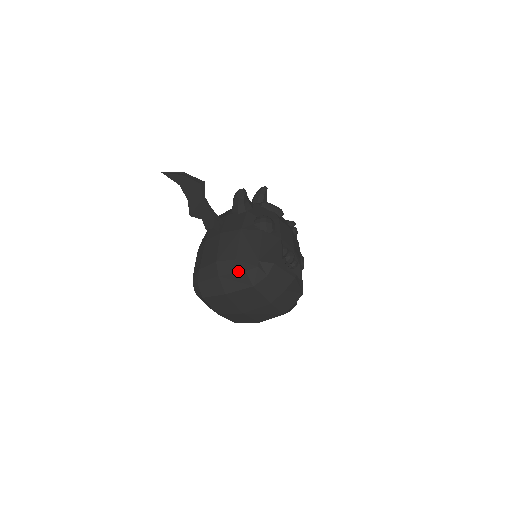
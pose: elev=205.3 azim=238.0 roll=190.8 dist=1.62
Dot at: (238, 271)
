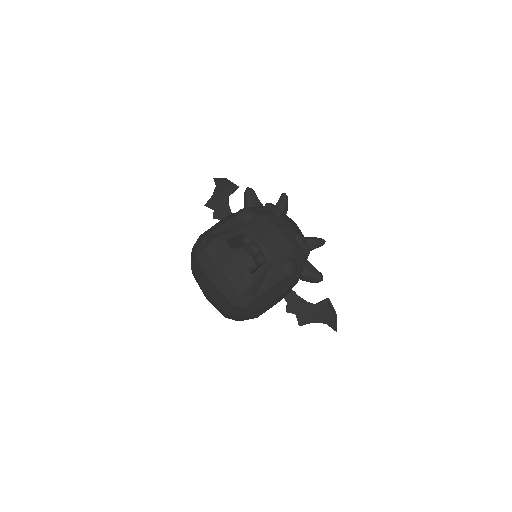
Dot at: occluded
